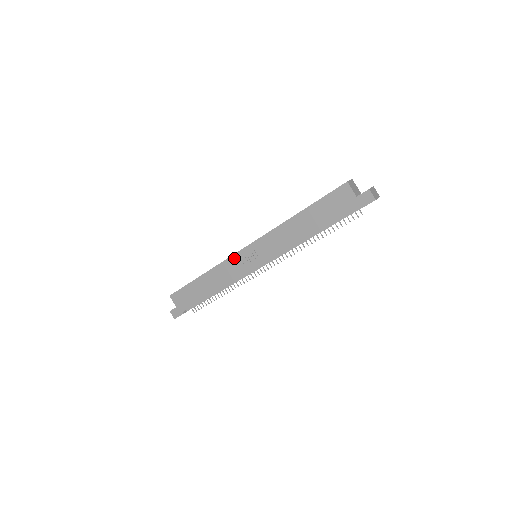
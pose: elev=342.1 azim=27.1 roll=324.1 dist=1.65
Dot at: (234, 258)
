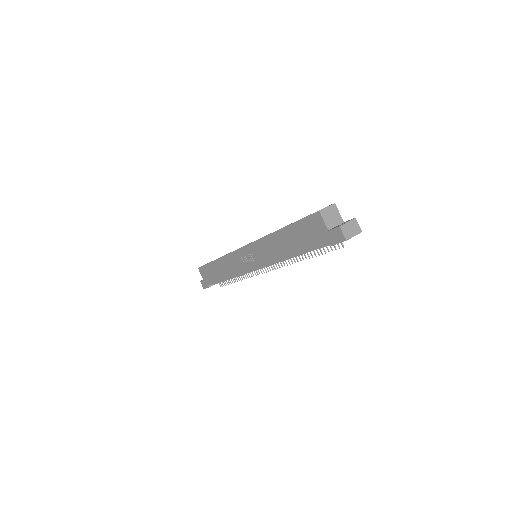
Dot at: (236, 254)
